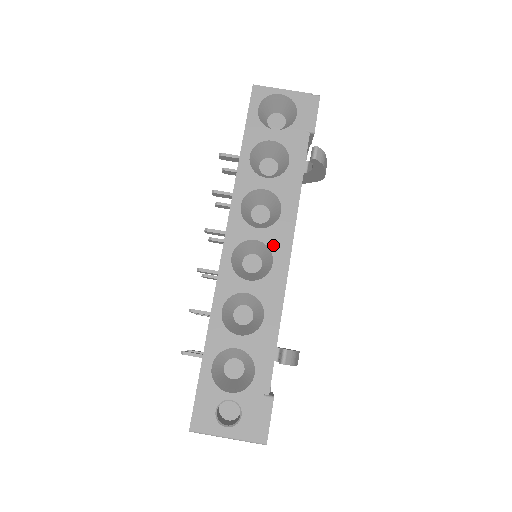
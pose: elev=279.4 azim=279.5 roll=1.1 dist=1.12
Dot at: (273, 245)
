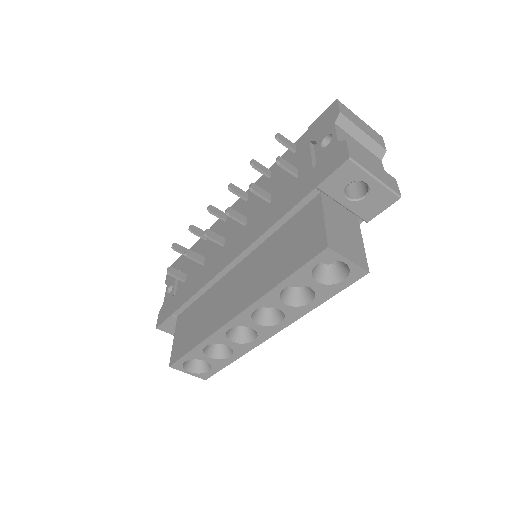
Dot at: (261, 334)
